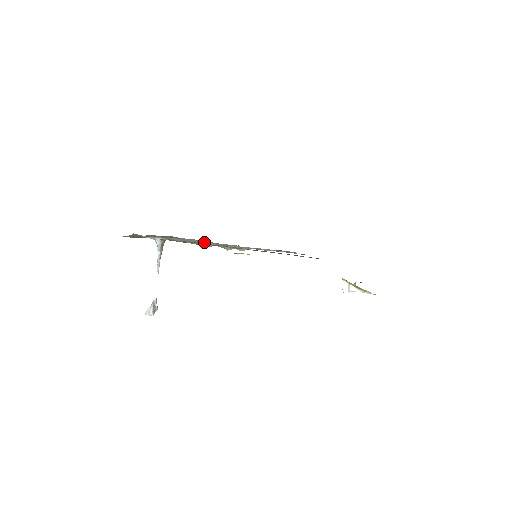
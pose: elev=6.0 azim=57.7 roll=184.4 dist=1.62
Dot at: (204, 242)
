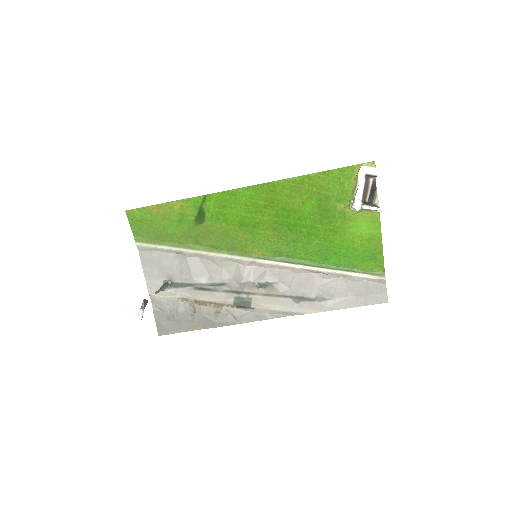
Dot at: (204, 271)
